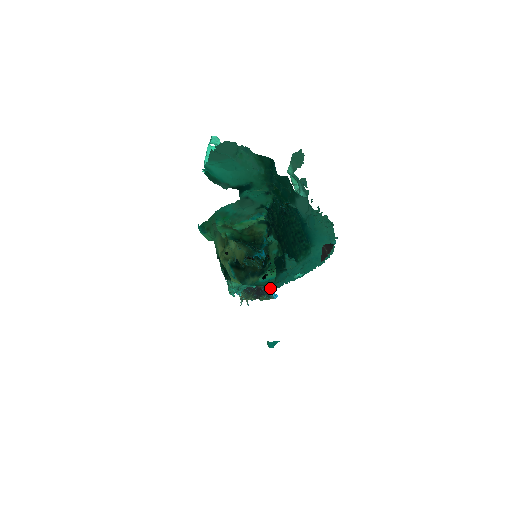
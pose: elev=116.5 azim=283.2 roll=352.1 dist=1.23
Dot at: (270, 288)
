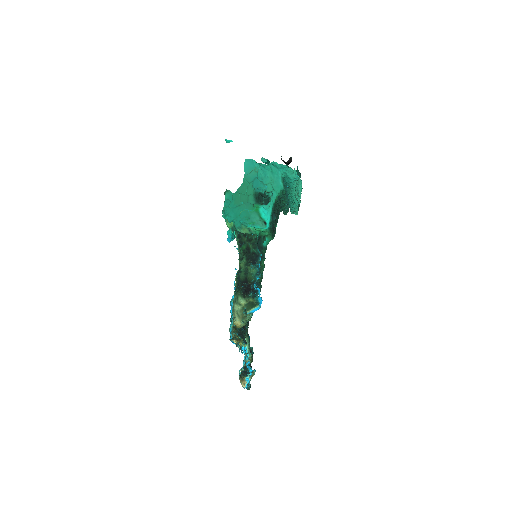
Dot at: (245, 162)
